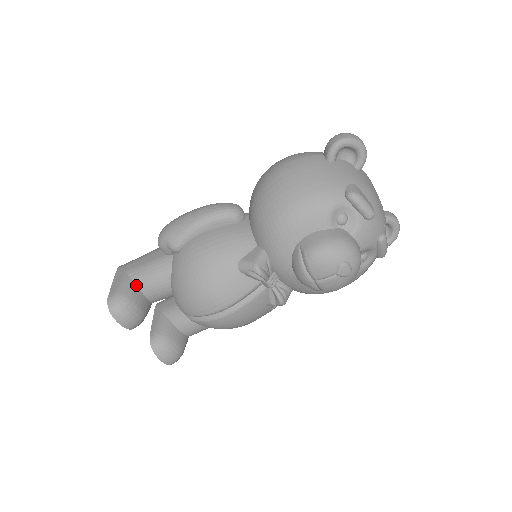
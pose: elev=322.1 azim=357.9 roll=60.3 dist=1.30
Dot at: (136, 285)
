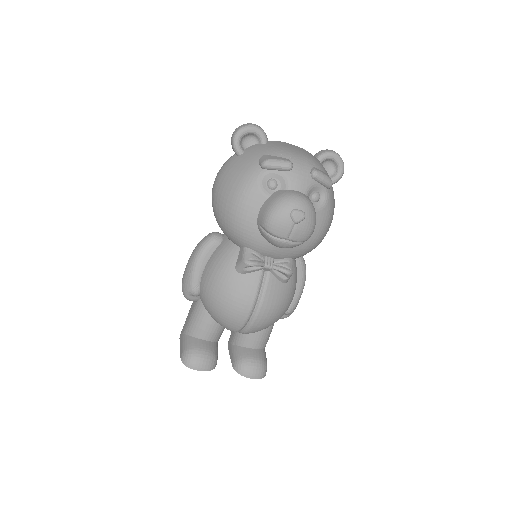
Dot at: (194, 337)
